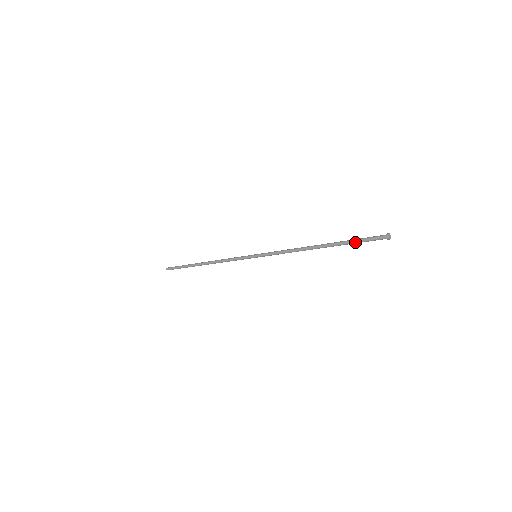
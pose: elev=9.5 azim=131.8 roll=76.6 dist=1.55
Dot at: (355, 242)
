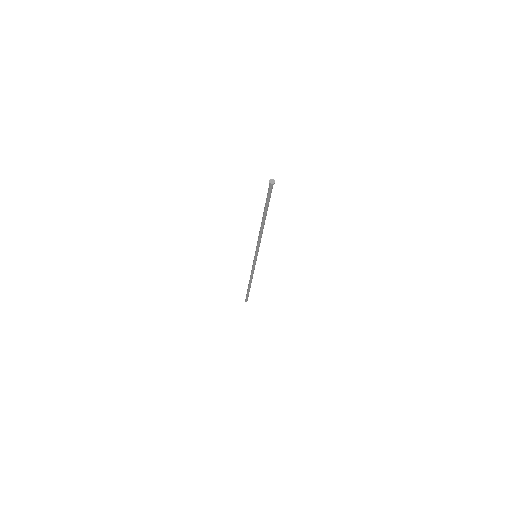
Dot at: (266, 201)
